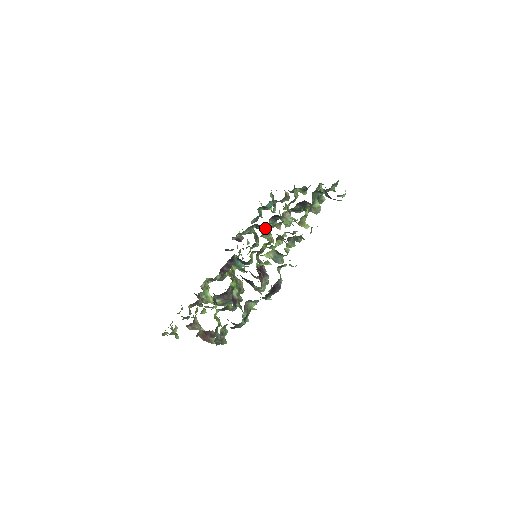
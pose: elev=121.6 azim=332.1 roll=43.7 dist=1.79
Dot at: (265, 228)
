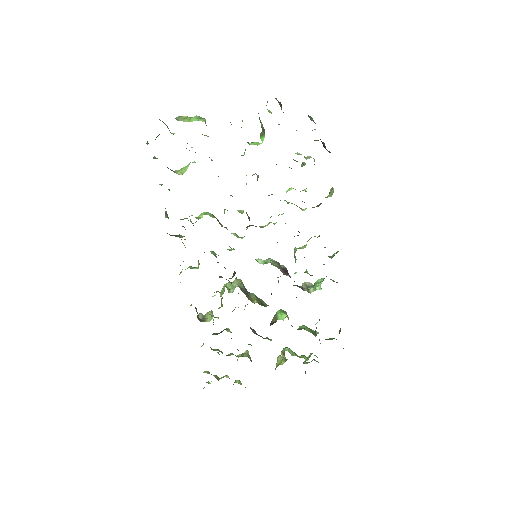
Dot at: occluded
